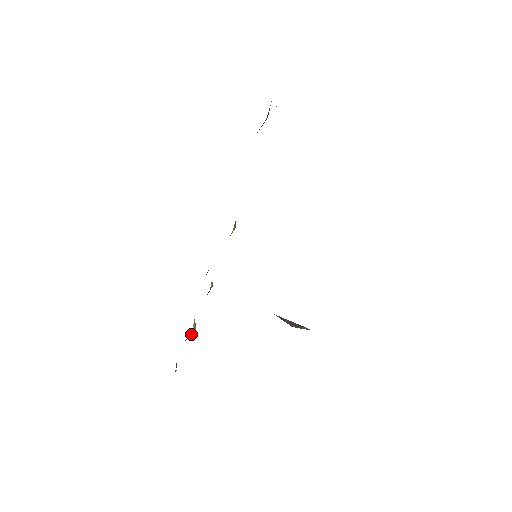
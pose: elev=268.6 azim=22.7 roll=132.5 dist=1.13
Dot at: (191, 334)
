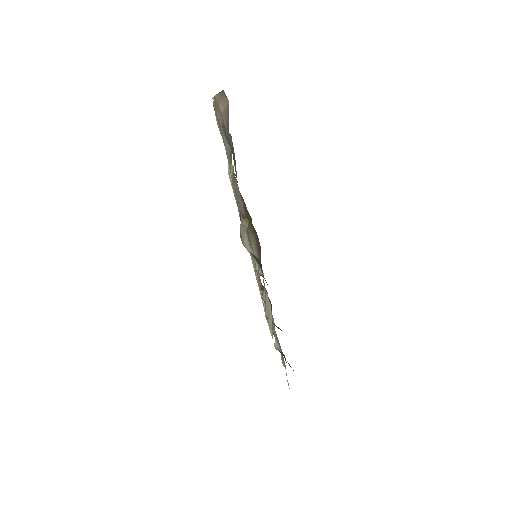
Dot at: (263, 302)
